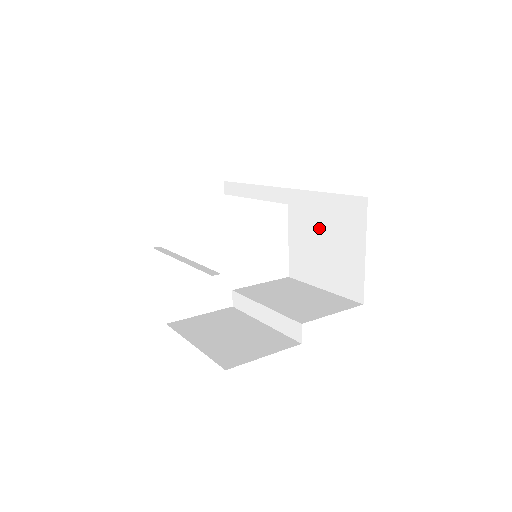
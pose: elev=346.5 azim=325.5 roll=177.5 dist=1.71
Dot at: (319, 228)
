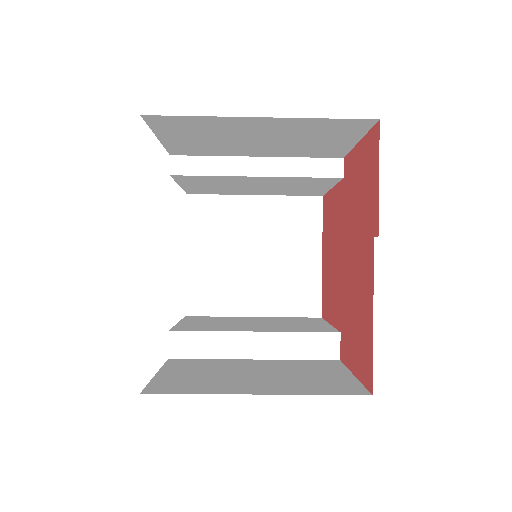
Dot at: (247, 239)
